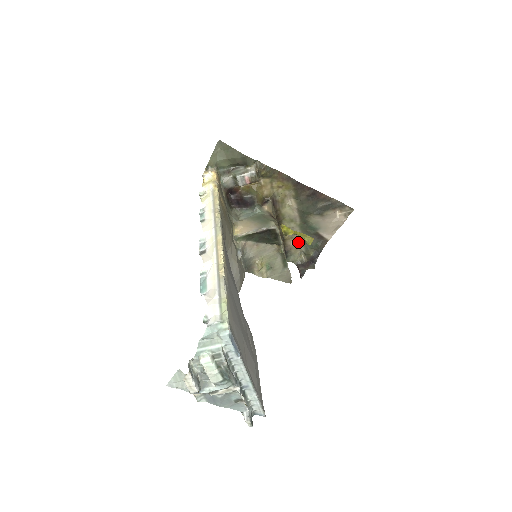
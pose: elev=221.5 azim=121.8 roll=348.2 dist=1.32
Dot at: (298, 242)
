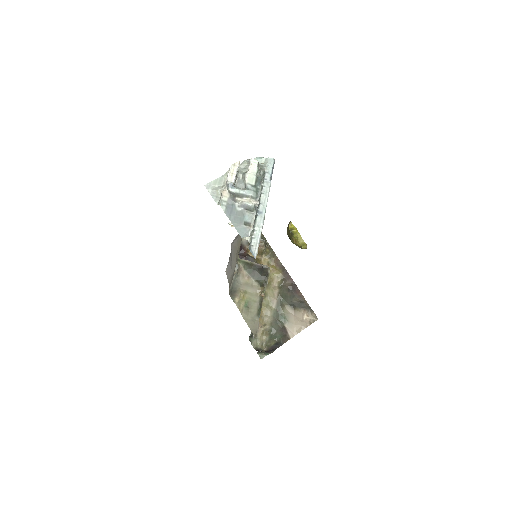
Dot at: (266, 326)
